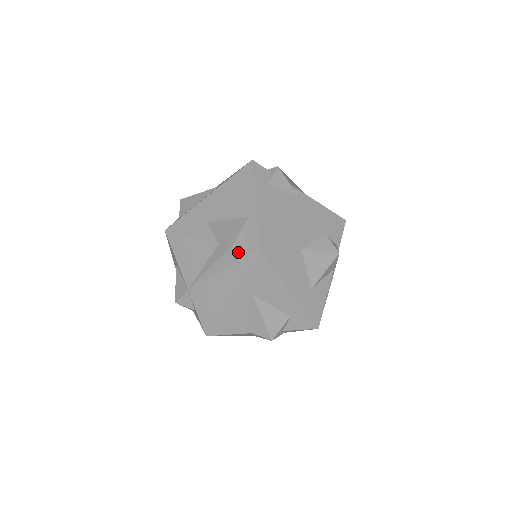
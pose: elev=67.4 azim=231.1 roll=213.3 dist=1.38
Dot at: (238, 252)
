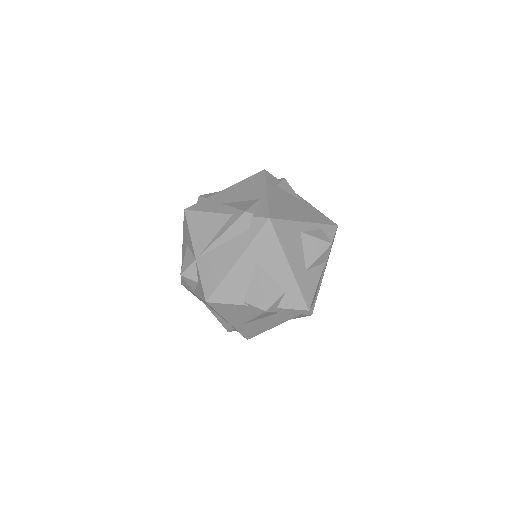
Dot at: (249, 219)
